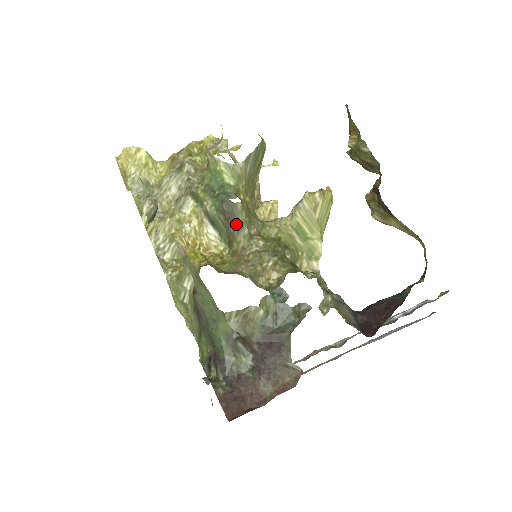
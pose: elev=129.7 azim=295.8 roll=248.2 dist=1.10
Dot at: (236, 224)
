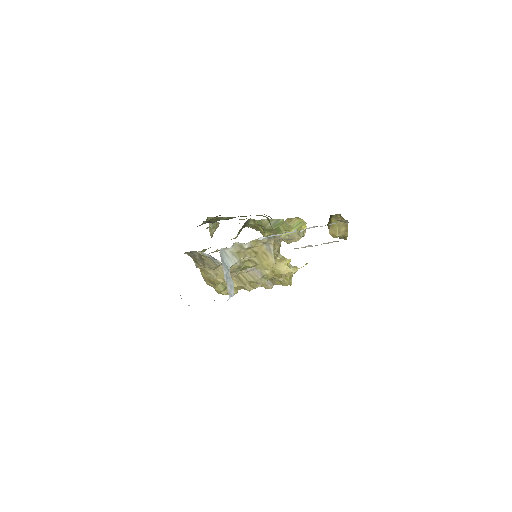
Dot at: occluded
